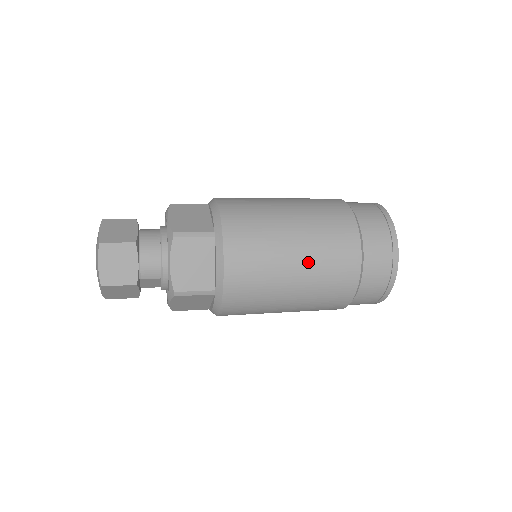
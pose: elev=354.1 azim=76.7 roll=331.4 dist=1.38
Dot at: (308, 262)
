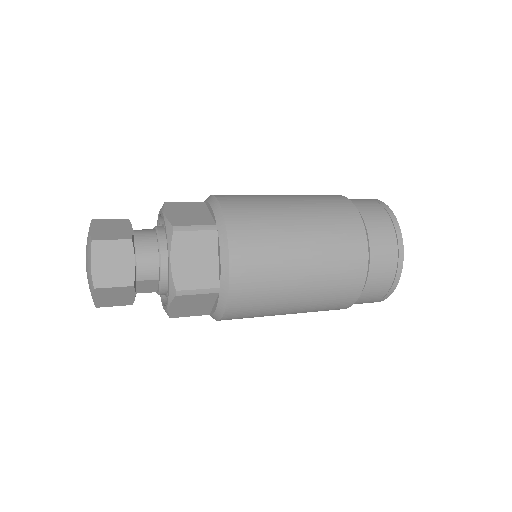
Dot at: (315, 254)
